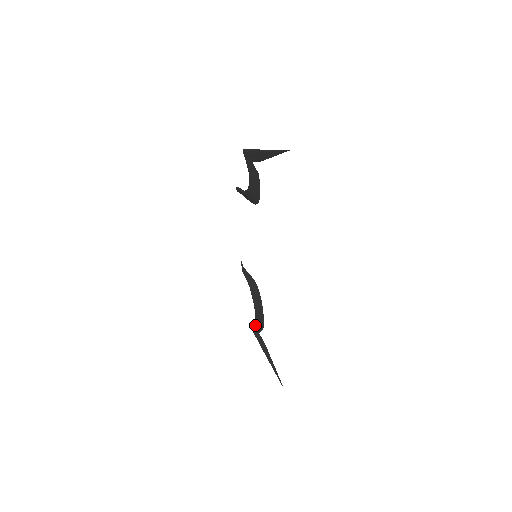
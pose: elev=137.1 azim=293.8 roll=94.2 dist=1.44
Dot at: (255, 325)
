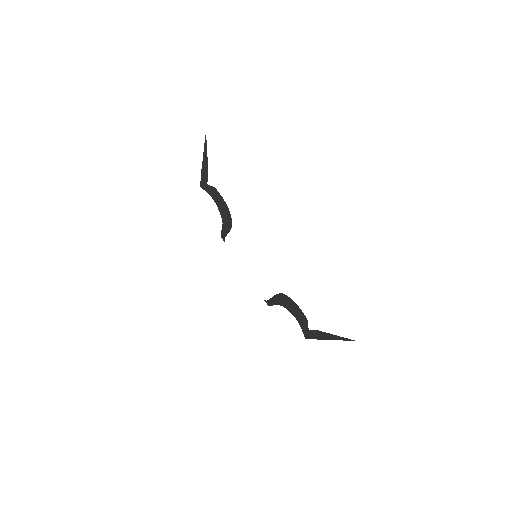
Dot at: (302, 328)
